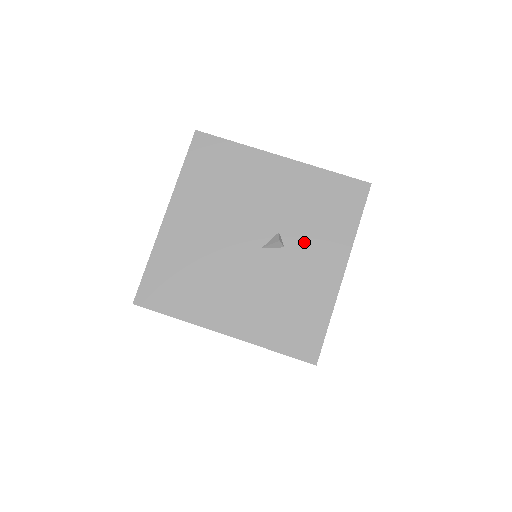
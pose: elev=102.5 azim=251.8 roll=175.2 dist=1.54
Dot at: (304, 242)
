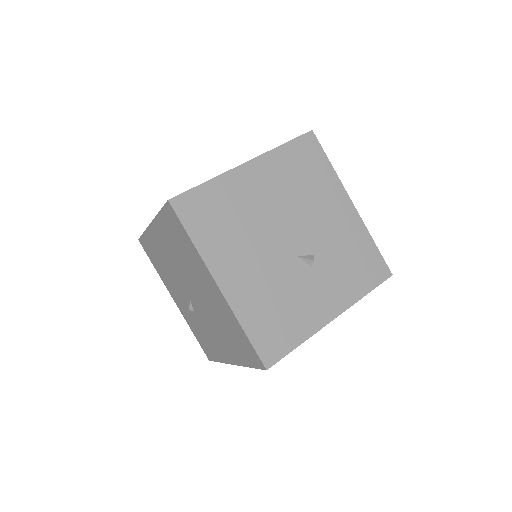
Dot at: occluded
